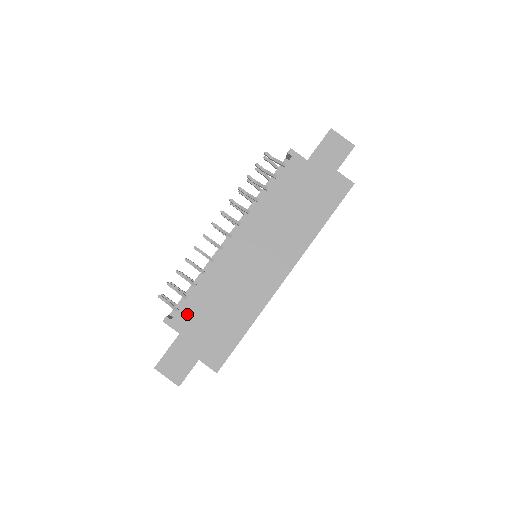
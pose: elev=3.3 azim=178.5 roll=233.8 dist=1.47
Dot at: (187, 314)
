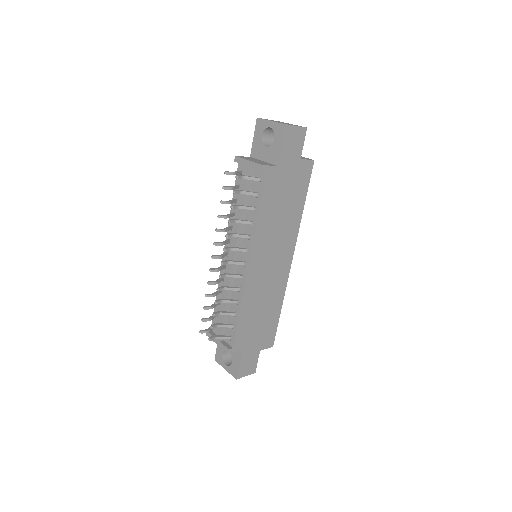
Dot at: (241, 336)
